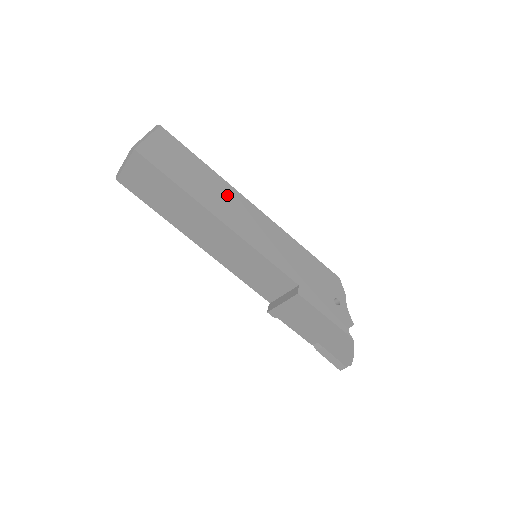
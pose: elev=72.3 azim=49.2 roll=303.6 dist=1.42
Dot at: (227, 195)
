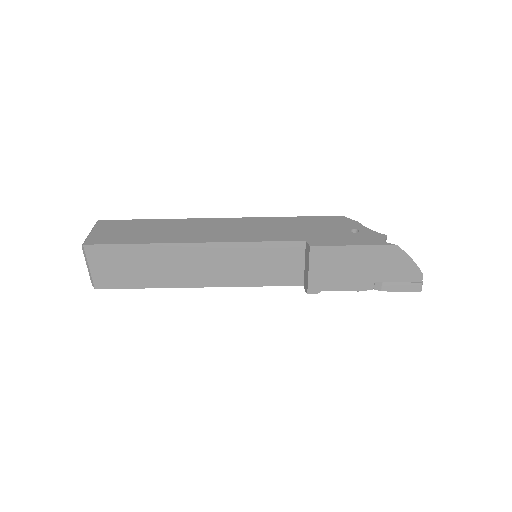
Dot at: (189, 226)
